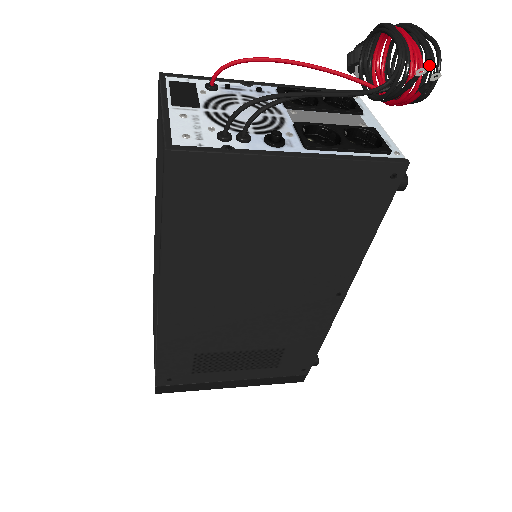
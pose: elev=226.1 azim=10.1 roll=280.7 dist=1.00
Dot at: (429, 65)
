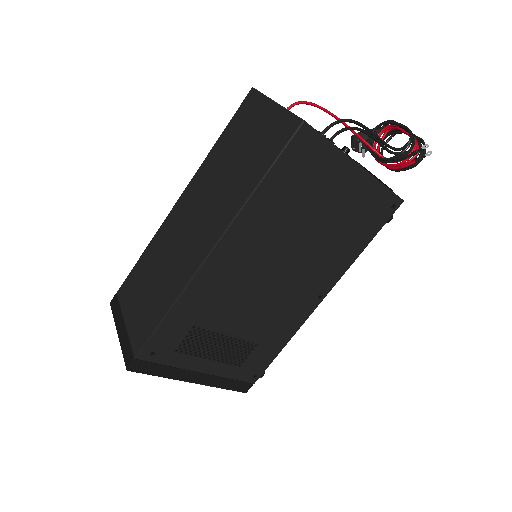
Dot at: occluded
